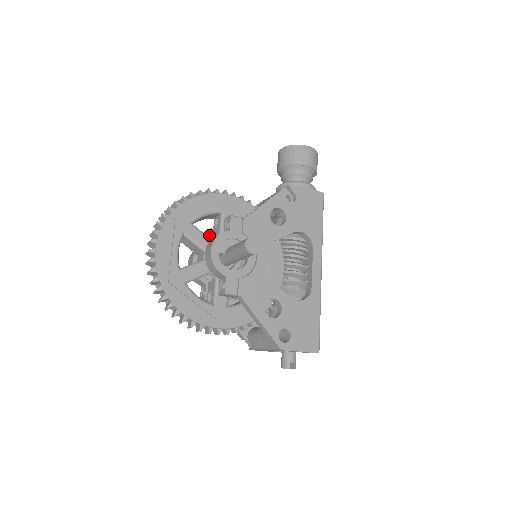
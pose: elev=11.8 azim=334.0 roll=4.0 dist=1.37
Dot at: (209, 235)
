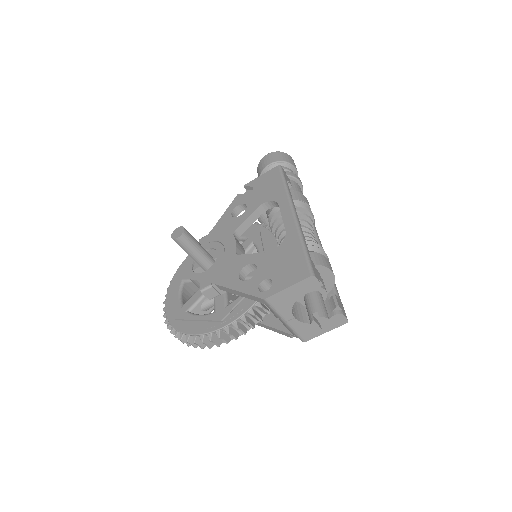
Dot at: occluded
